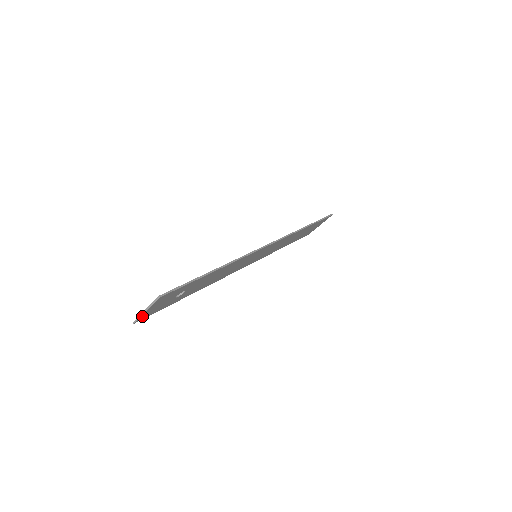
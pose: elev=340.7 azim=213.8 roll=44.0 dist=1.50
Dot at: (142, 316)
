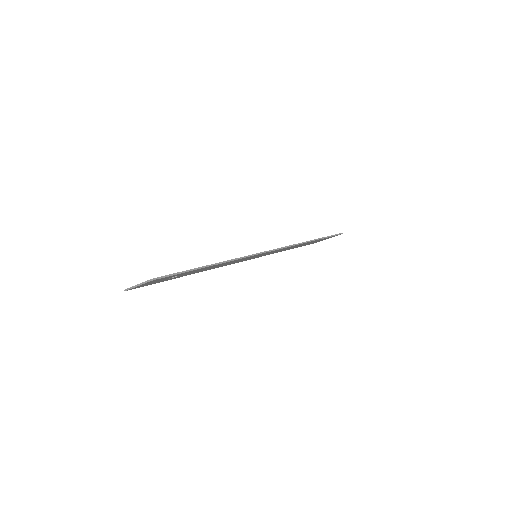
Dot at: (133, 288)
